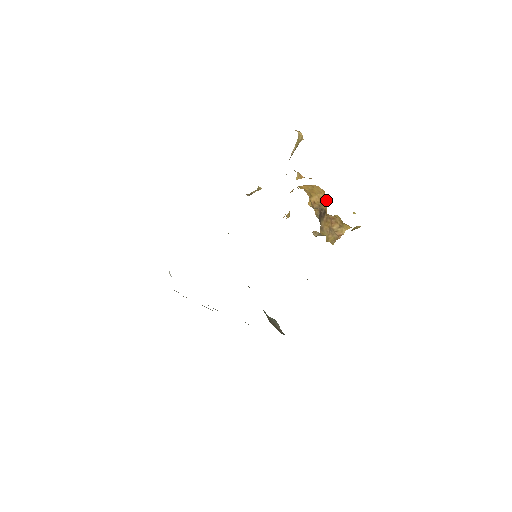
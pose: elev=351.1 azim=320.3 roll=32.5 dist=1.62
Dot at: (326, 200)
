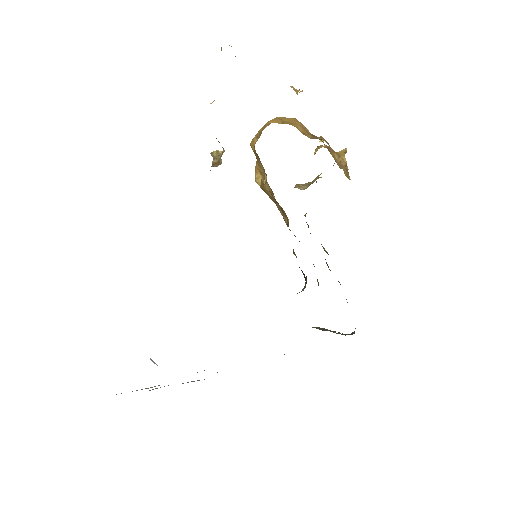
Dot at: (306, 128)
